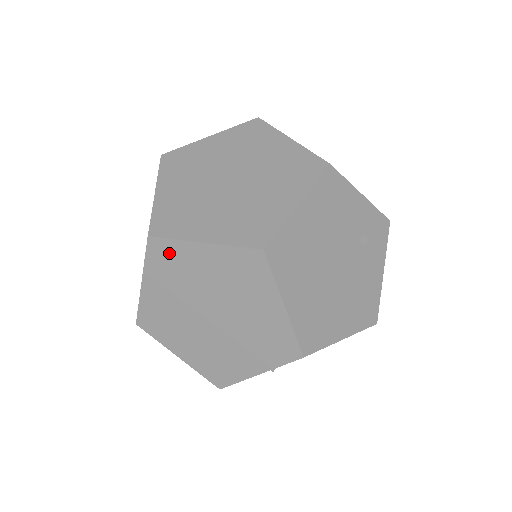
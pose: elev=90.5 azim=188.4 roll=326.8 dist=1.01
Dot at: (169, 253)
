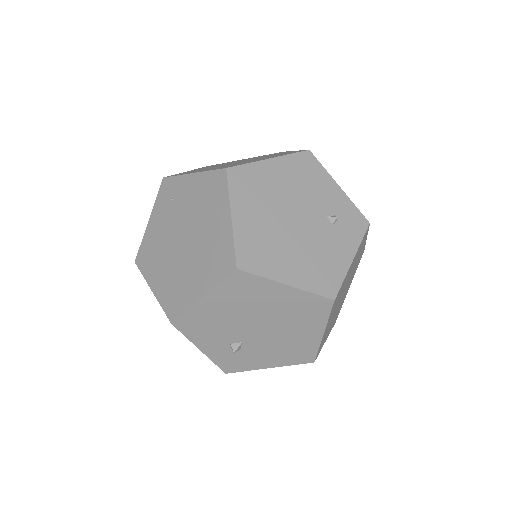
Dot at: (171, 188)
